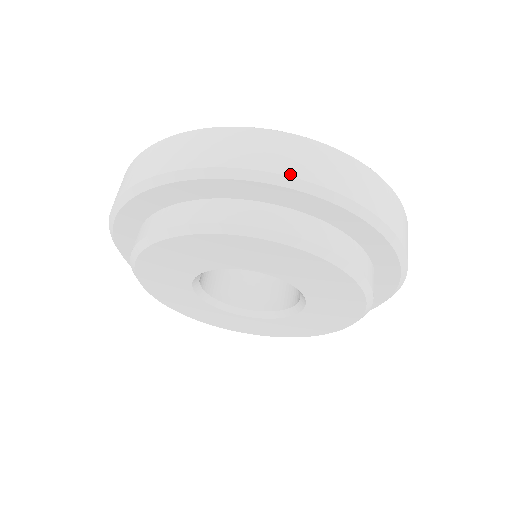
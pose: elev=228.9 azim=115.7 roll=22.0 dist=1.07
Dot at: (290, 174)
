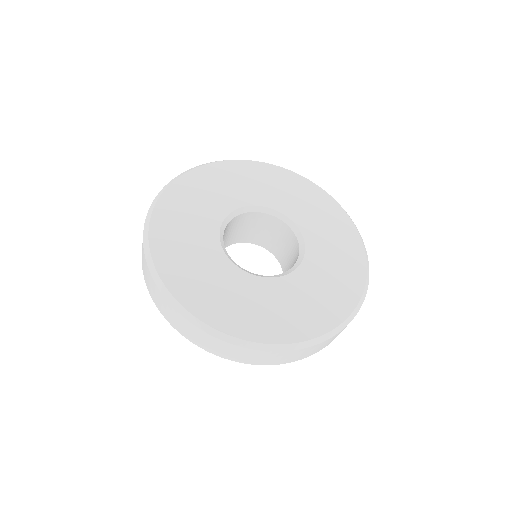
Dot at: occluded
